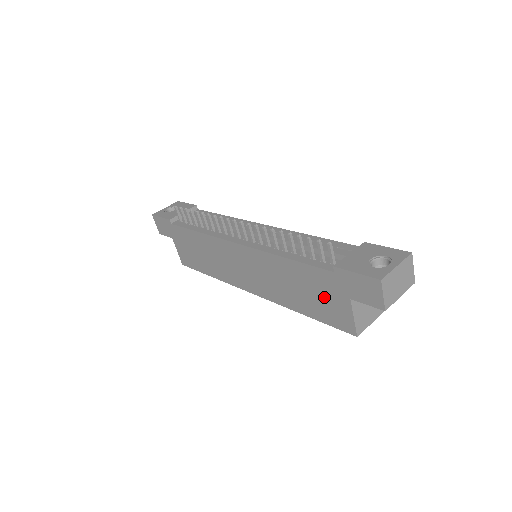
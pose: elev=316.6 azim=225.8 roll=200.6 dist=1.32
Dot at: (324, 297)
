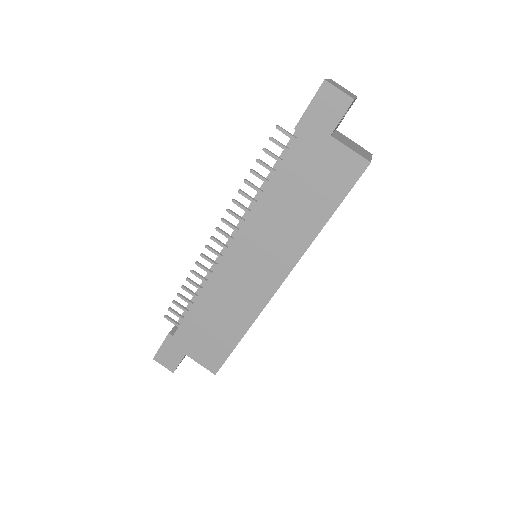
Dot at: (318, 171)
